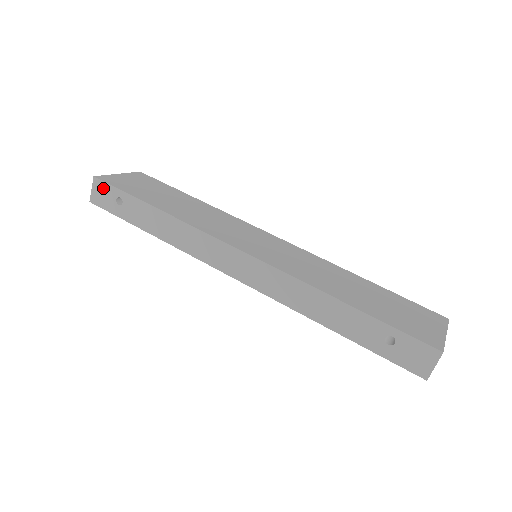
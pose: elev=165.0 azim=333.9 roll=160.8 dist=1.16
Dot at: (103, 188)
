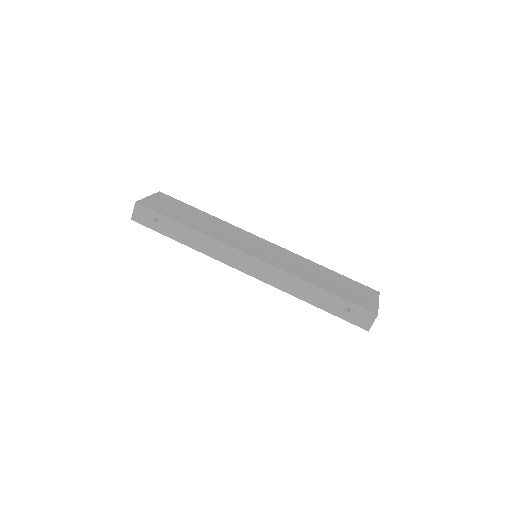
Dot at: (143, 211)
